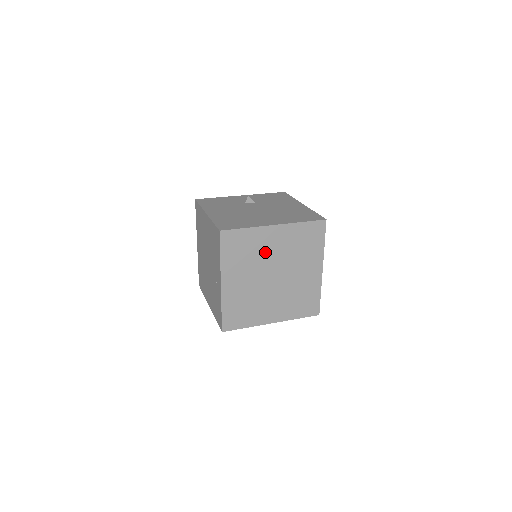
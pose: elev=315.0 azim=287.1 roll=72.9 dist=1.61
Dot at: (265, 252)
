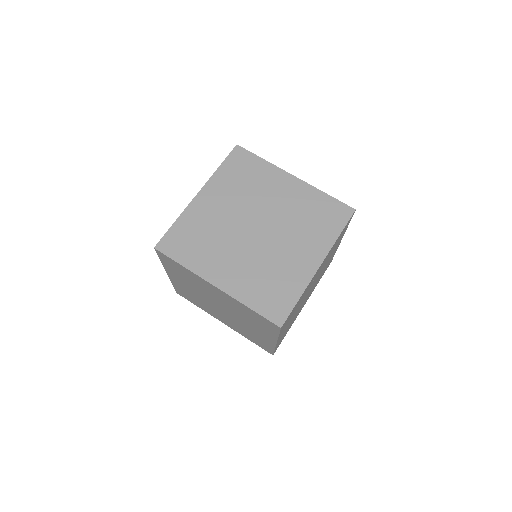
Dot at: (266, 195)
